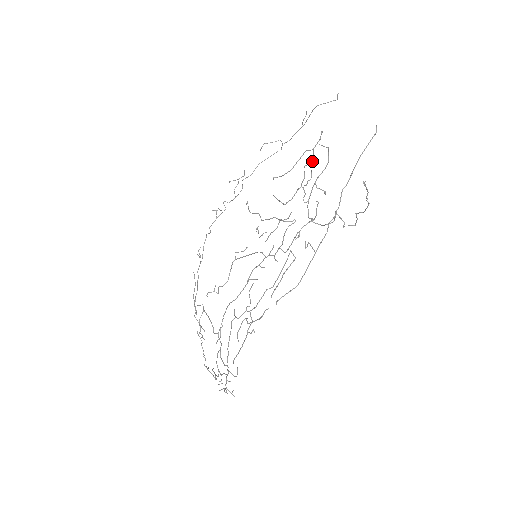
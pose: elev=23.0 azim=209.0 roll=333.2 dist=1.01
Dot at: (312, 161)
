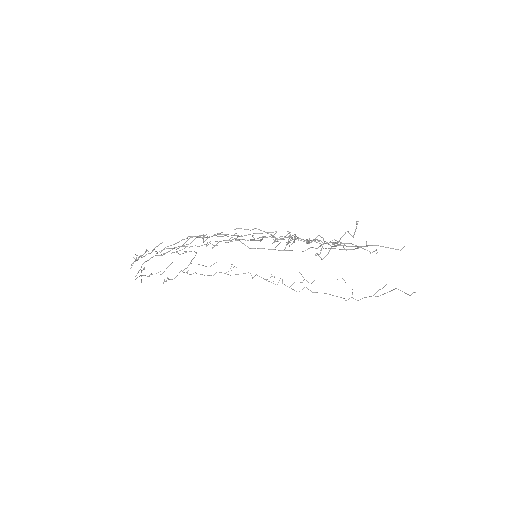
Dot at: occluded
